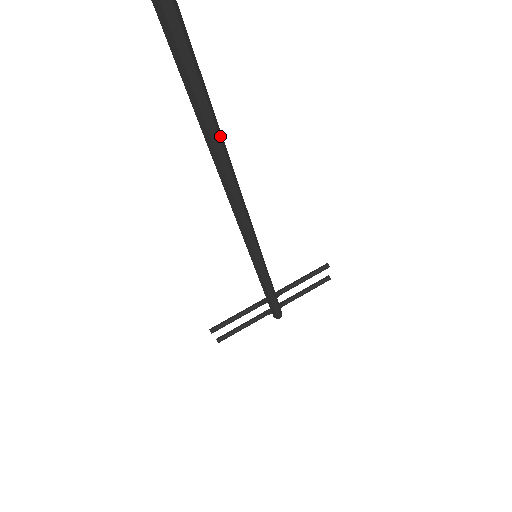
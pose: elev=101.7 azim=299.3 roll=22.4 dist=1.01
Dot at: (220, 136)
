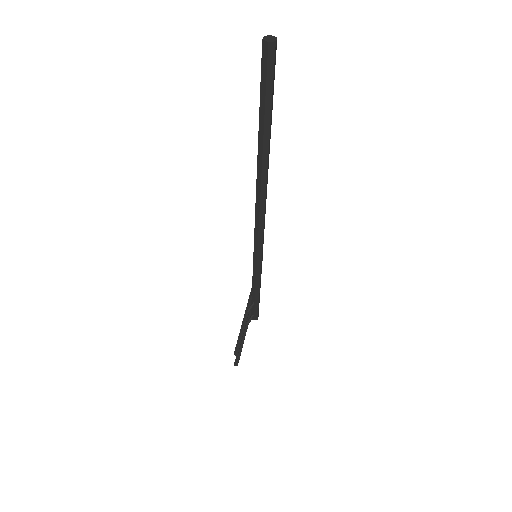
Dot at: occluded
